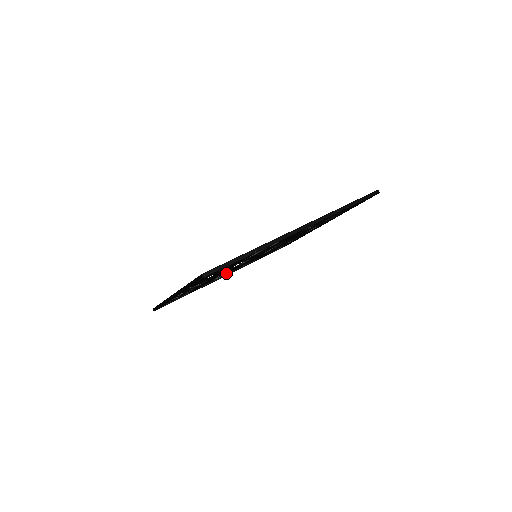
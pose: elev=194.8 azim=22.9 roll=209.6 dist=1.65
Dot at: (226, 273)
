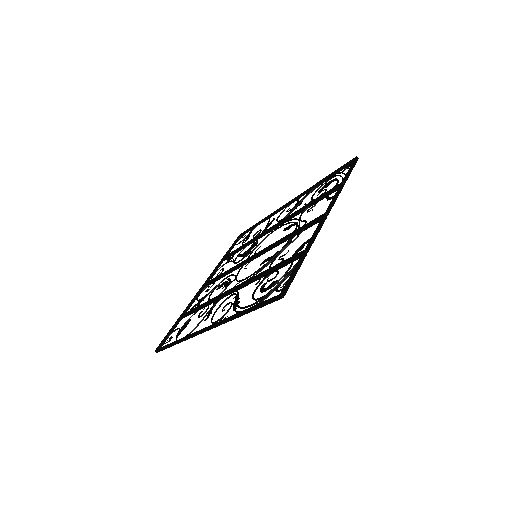
Dot at: (213, 284)
